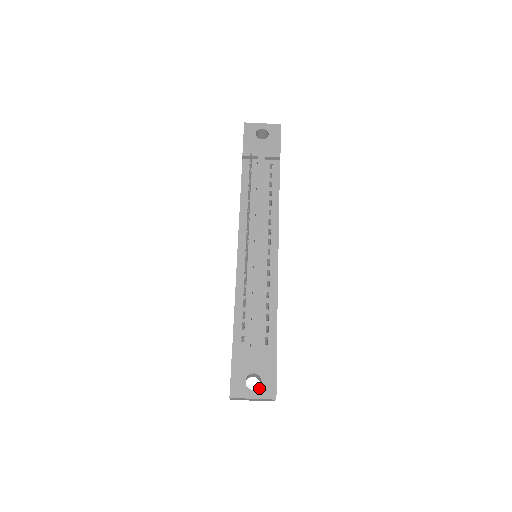
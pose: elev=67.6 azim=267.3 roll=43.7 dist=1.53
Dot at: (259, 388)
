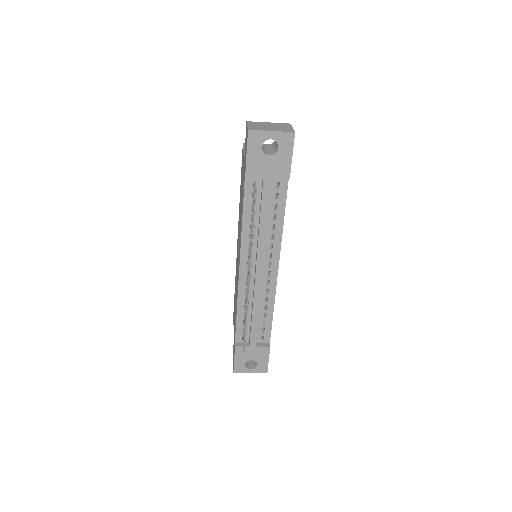
Dot at: (255, 368)
